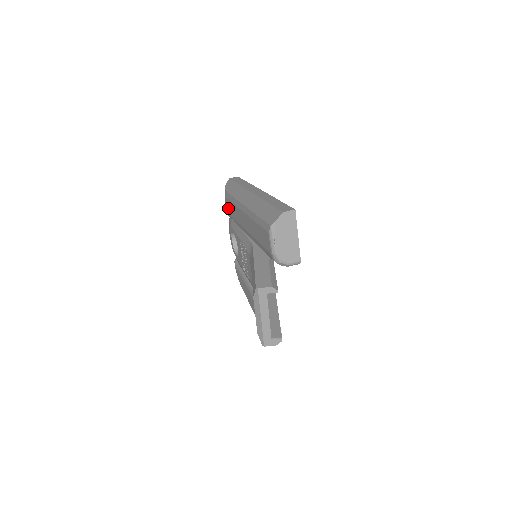
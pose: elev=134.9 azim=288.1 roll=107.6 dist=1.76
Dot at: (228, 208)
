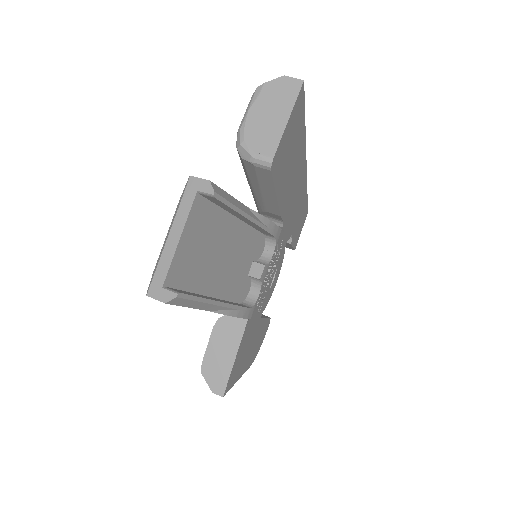
Dot at: occluded
